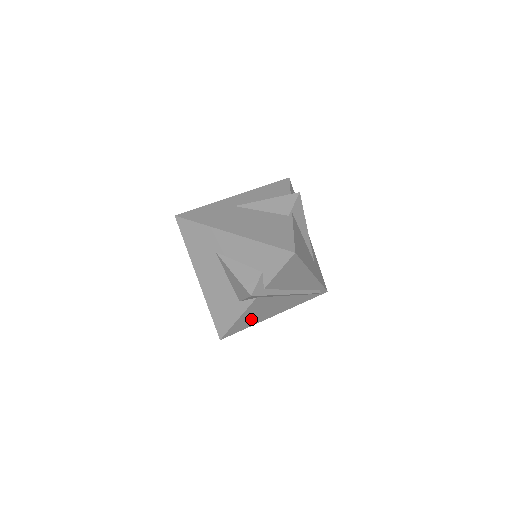
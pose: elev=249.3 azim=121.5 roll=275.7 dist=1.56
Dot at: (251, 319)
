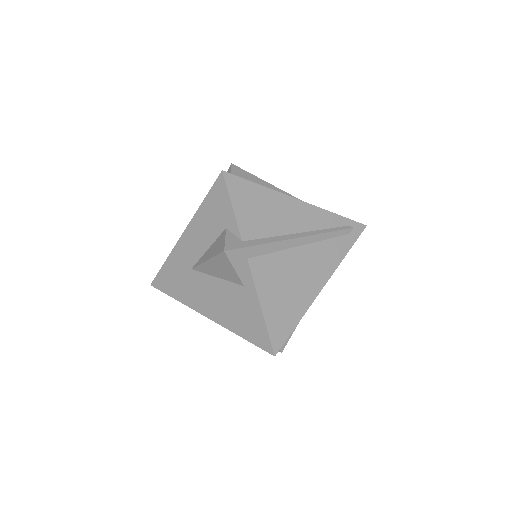
Dot at: (286, 303)
